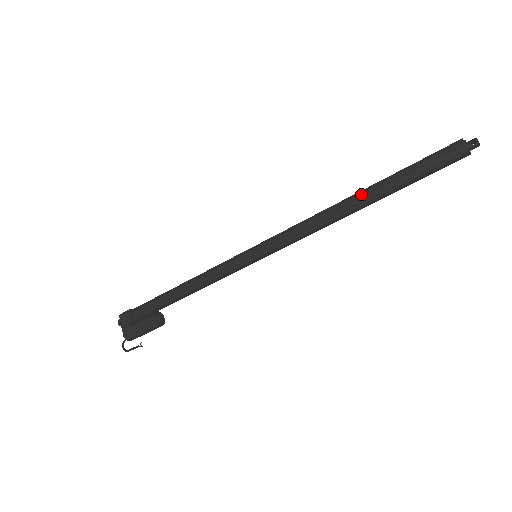
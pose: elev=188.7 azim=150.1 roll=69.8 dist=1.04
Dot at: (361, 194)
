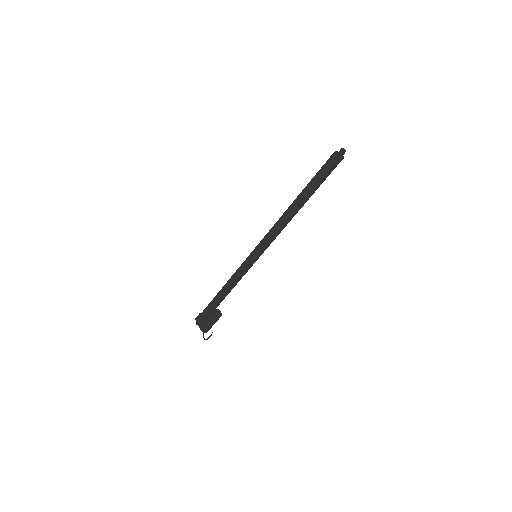
Dot at: (296, 200)
